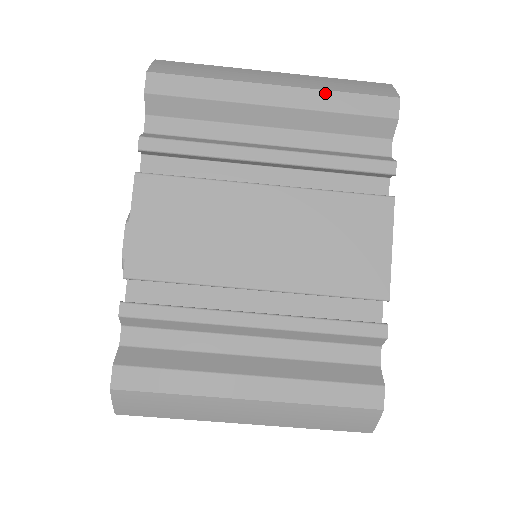
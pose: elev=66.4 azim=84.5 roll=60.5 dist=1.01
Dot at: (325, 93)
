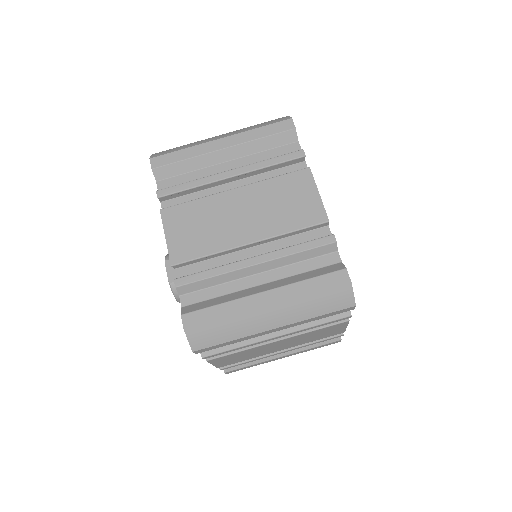
Dot at: (250, 132)
